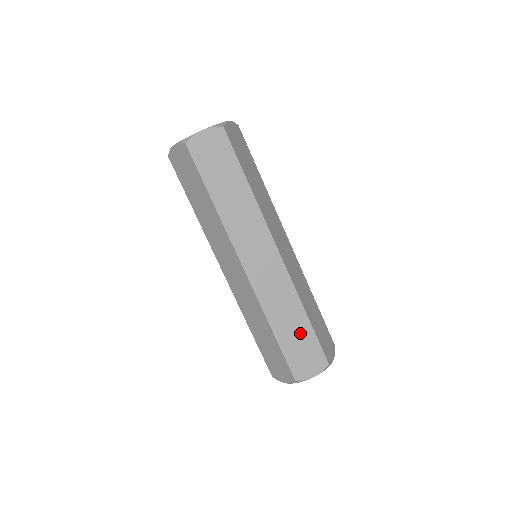
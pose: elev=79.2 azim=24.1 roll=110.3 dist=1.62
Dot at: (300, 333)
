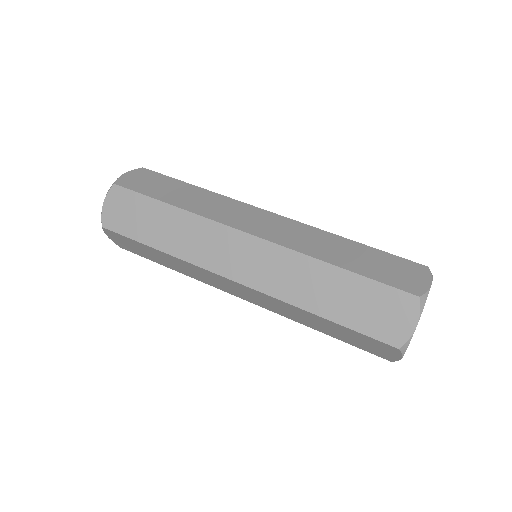
Dot at: (350, 292)
